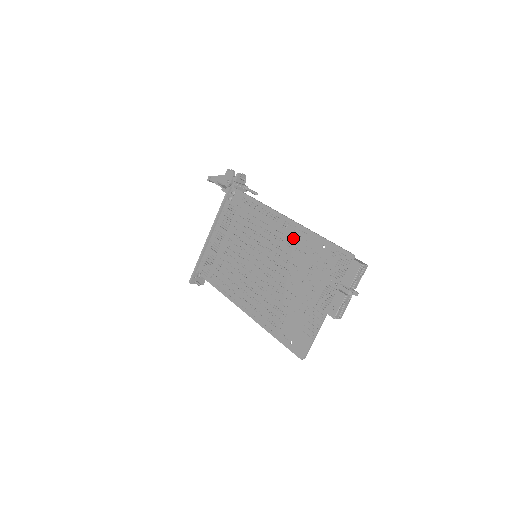
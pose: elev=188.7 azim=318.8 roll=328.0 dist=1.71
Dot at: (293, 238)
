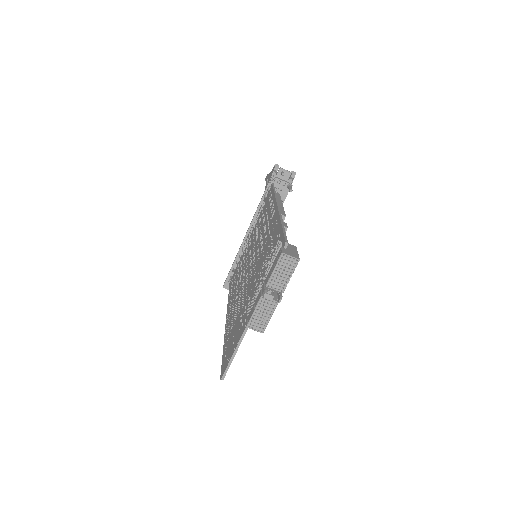
Dot at: (270, 229)
